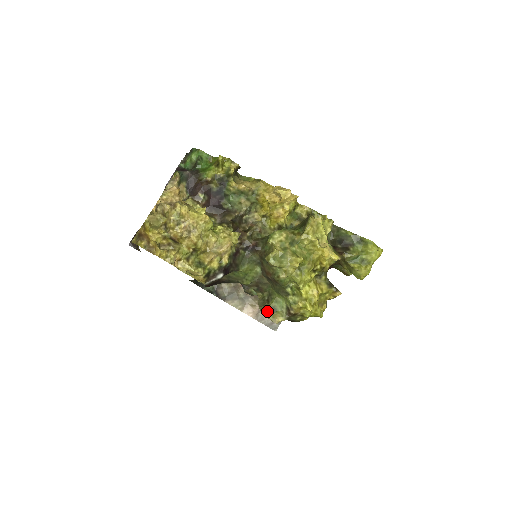
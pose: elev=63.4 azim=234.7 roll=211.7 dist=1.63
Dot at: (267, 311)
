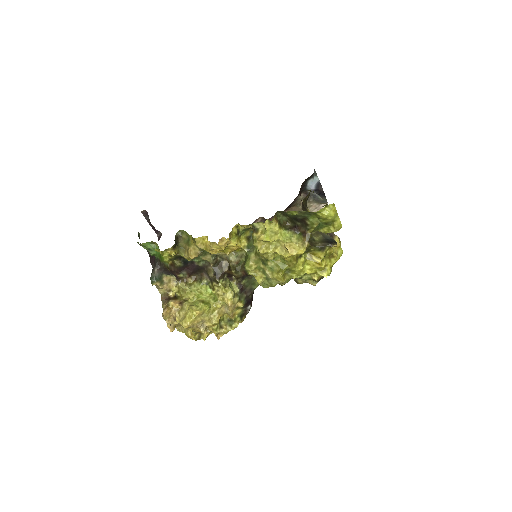
Dot at: (301, 283)
